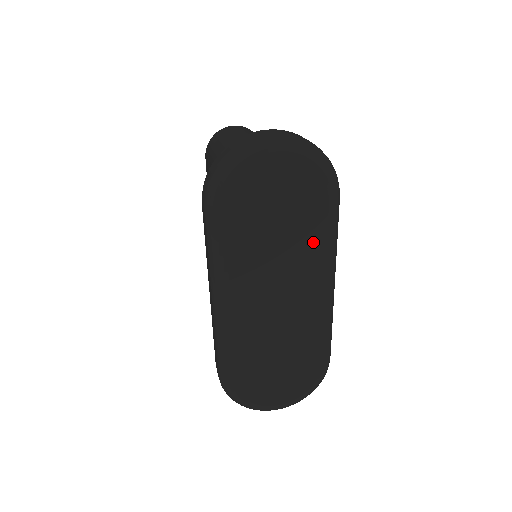
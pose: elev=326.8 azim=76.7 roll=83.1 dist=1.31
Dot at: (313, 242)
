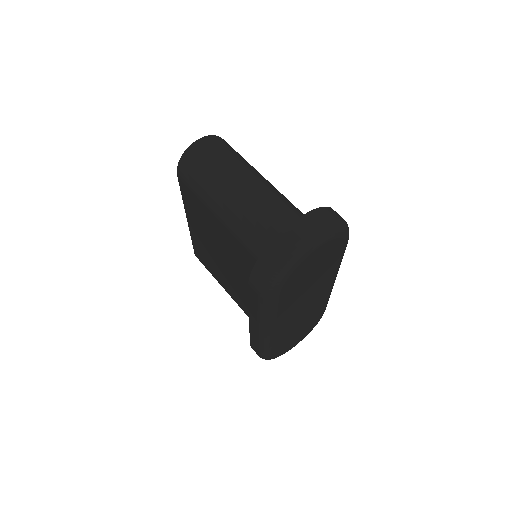
Dot at: (330, 270)
